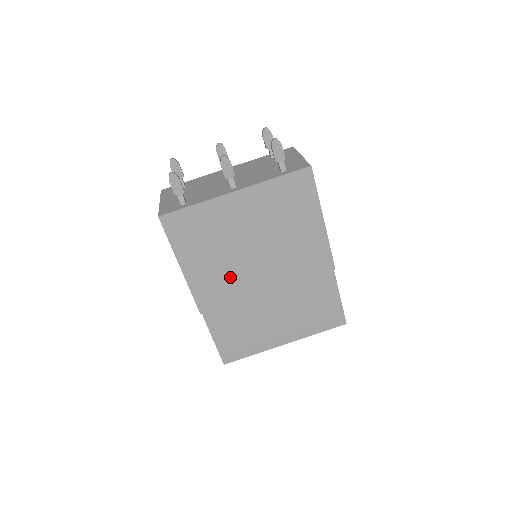
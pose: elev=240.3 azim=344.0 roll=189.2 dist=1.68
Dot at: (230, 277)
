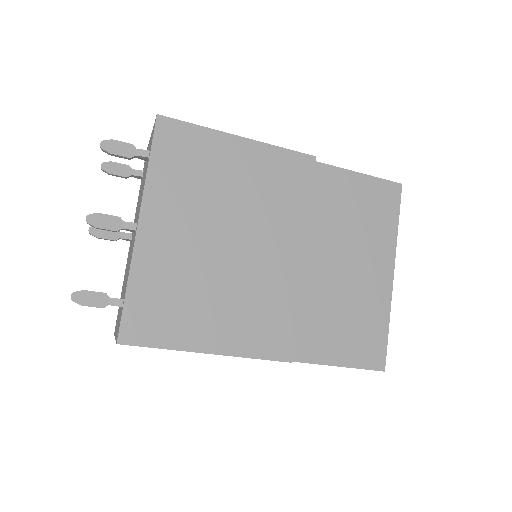
Dot at: (257, 295)
